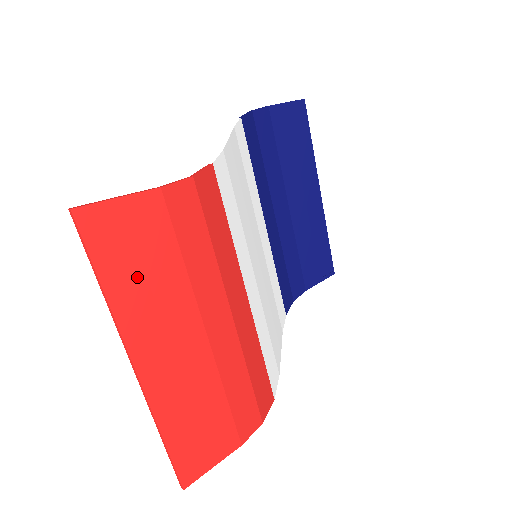
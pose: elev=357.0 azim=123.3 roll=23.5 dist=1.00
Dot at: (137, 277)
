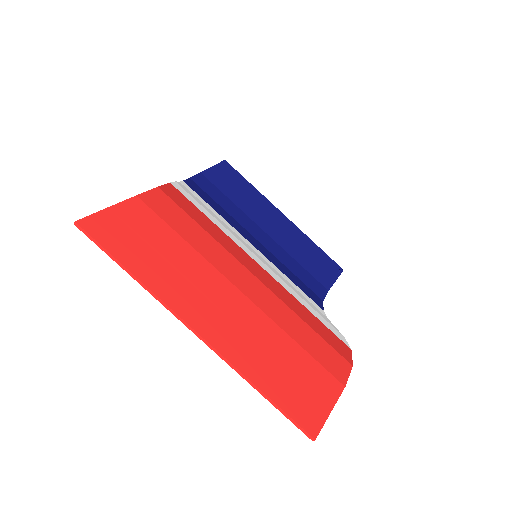
Dot at: (154, 259)
